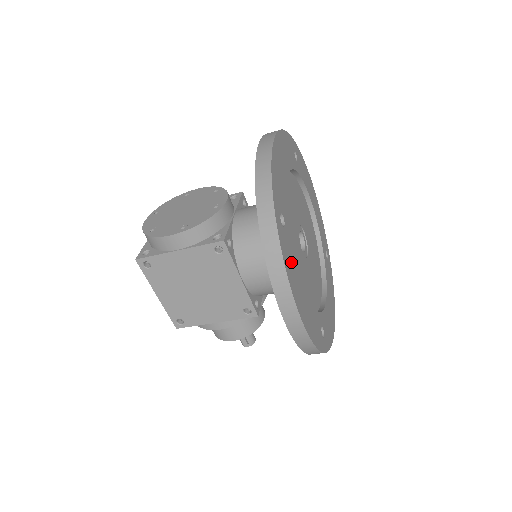
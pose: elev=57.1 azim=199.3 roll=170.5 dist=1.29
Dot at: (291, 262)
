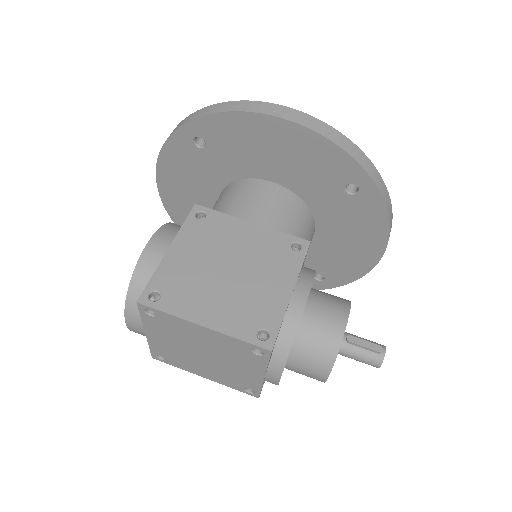
Dot at: occluded
